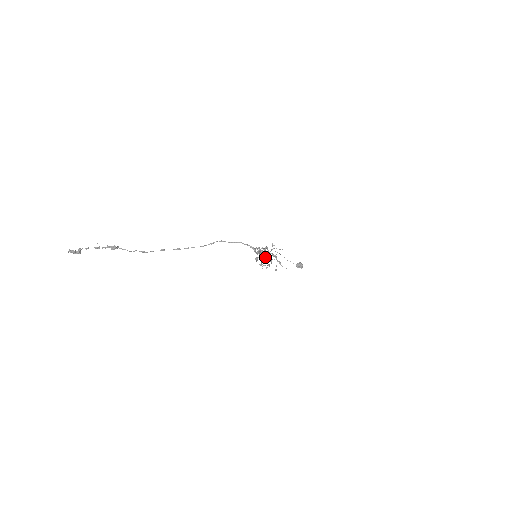
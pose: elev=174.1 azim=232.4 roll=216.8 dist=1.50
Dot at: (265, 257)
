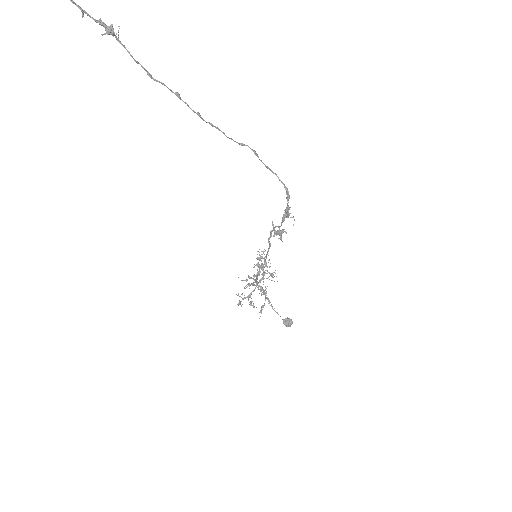
Dot at: occluded
